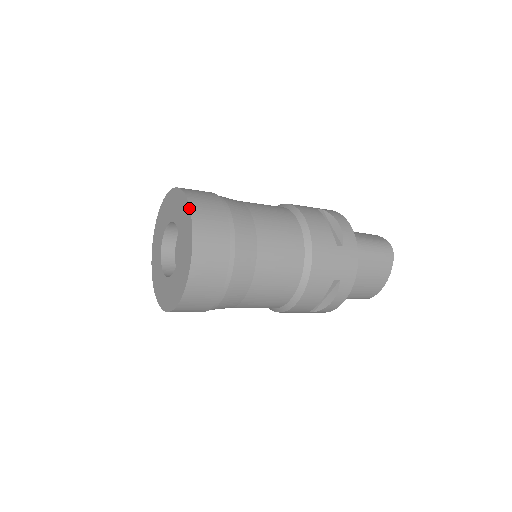
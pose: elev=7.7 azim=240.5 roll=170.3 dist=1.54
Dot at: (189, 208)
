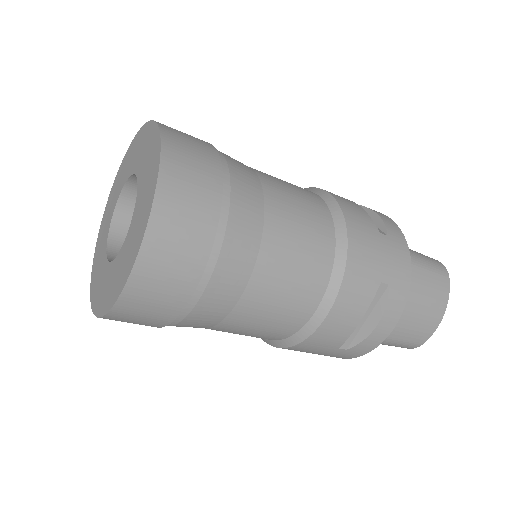
Dot at: (157, 127)
